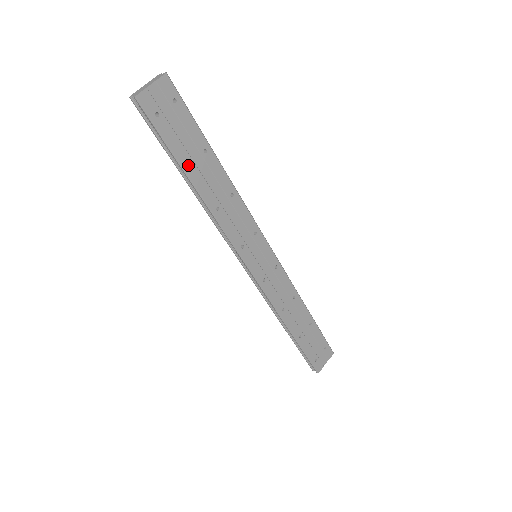
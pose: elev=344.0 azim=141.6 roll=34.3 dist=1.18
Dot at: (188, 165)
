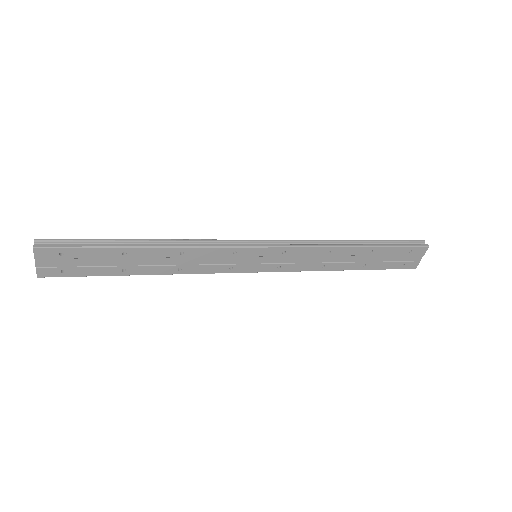
Dot at: (125, 265)
